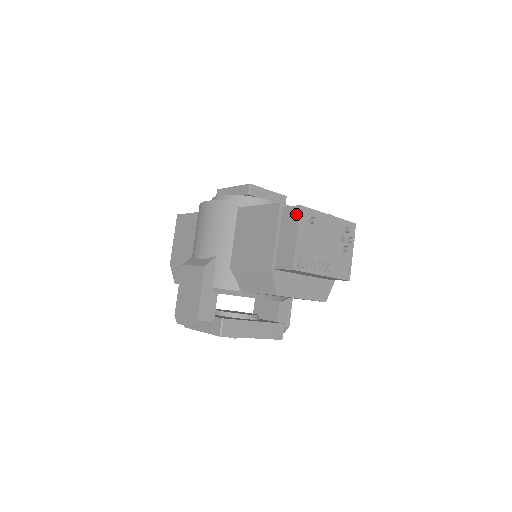
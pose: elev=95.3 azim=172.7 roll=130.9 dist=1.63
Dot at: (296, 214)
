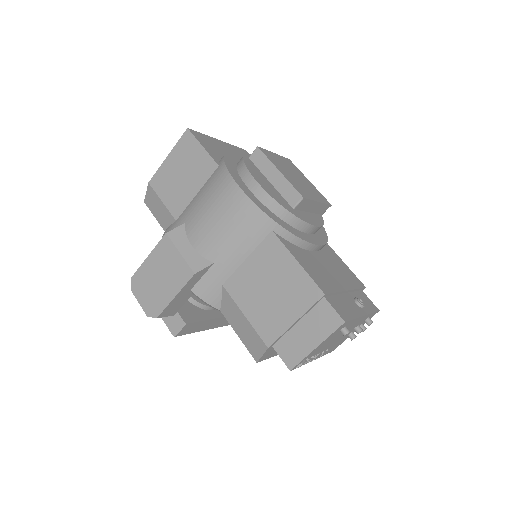
Dot at: (333, 325)
